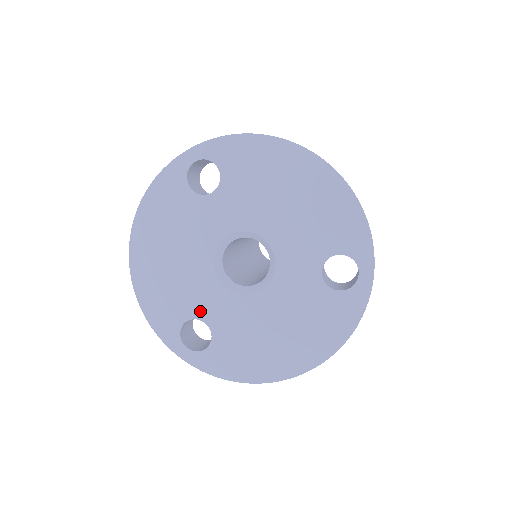
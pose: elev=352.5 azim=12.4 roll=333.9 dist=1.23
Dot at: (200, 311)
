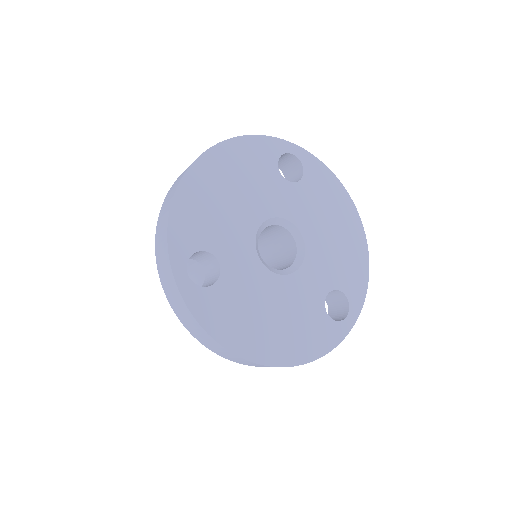
Dot at: (223, 252)
